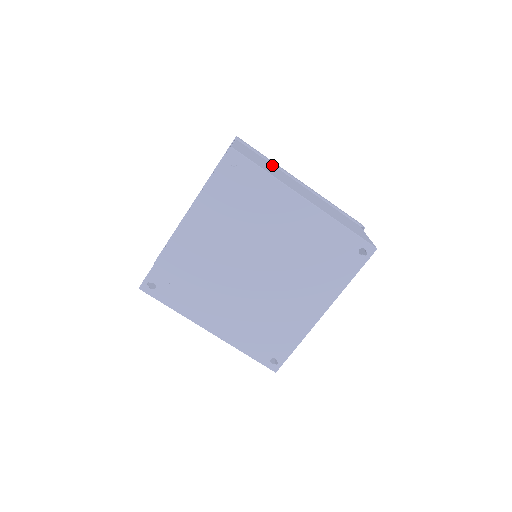
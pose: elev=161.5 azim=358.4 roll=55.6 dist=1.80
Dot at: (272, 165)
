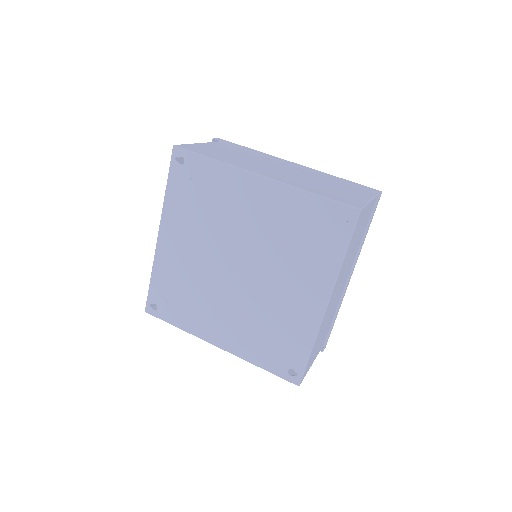
Dot at: (256, 155)
